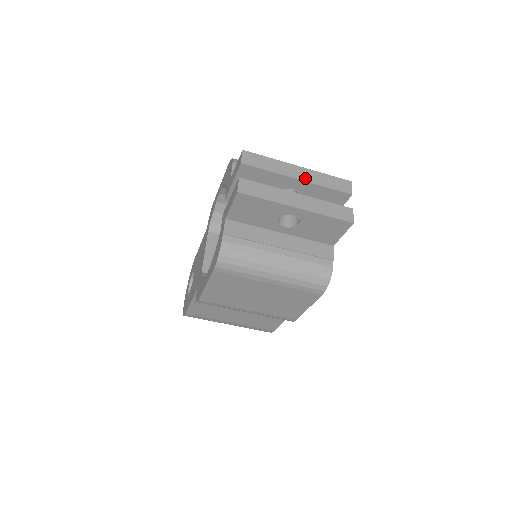
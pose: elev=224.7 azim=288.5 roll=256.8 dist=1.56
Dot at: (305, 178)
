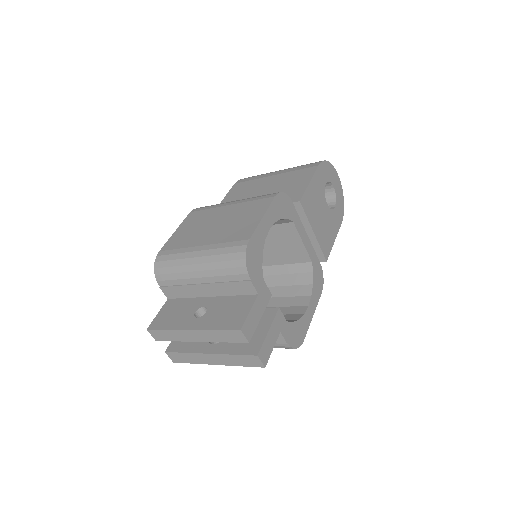
Dot at: (202, 339)
